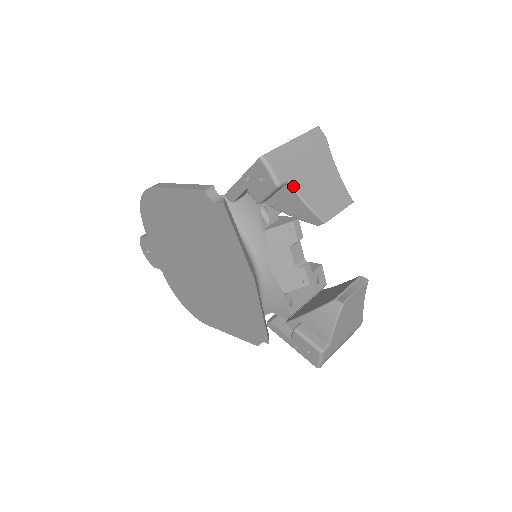
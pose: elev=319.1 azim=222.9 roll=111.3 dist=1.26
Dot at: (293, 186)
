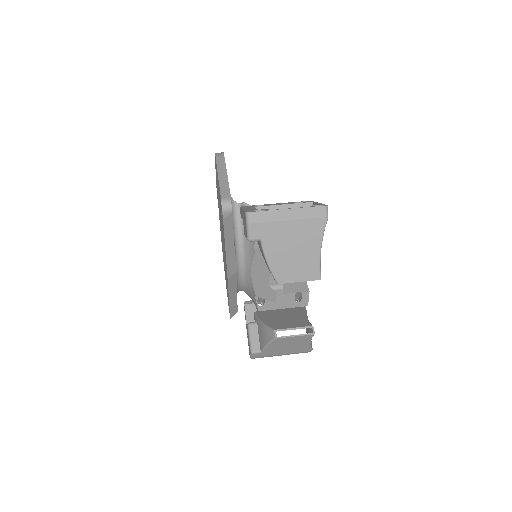
Dot at: (263, 246)
